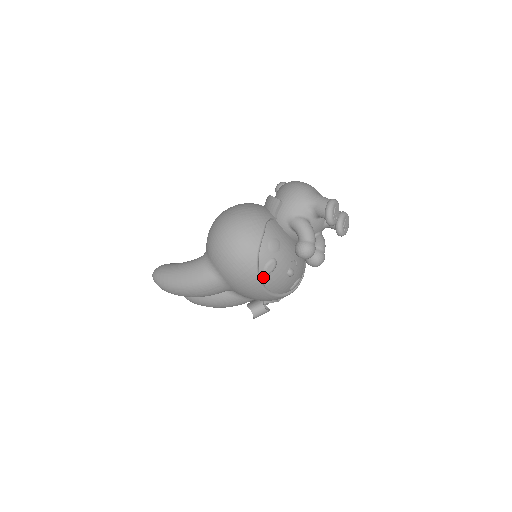
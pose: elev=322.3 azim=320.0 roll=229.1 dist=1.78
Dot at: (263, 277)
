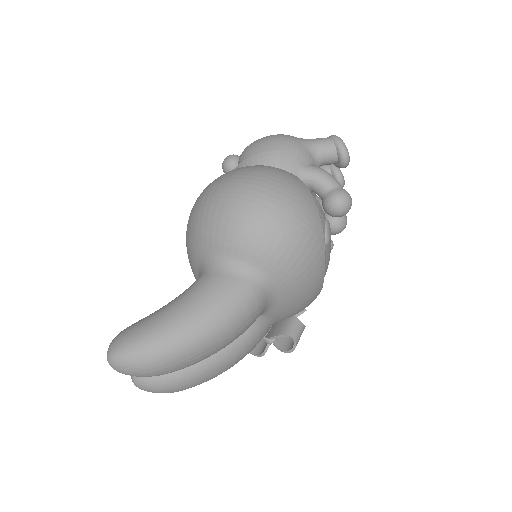
Dot at: occluded
